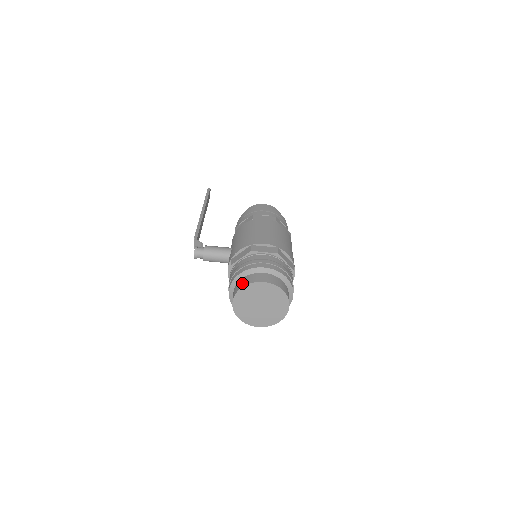
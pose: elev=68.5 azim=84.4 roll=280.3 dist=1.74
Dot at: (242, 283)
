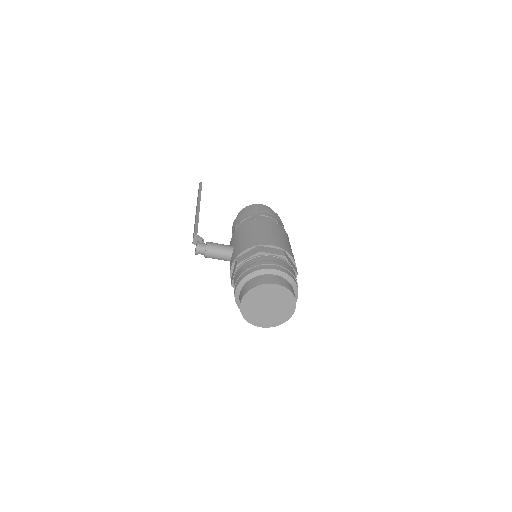
Dot at: (252, 283)
